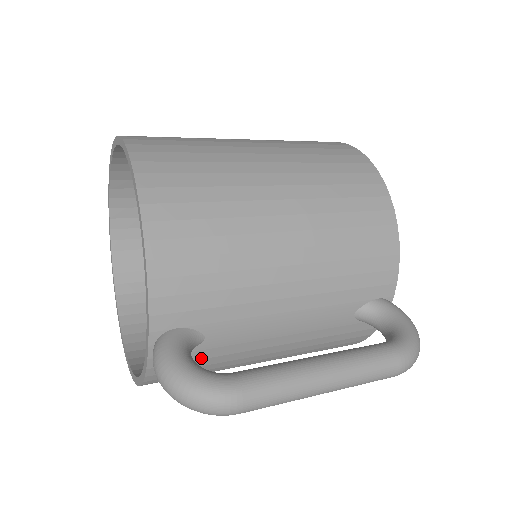
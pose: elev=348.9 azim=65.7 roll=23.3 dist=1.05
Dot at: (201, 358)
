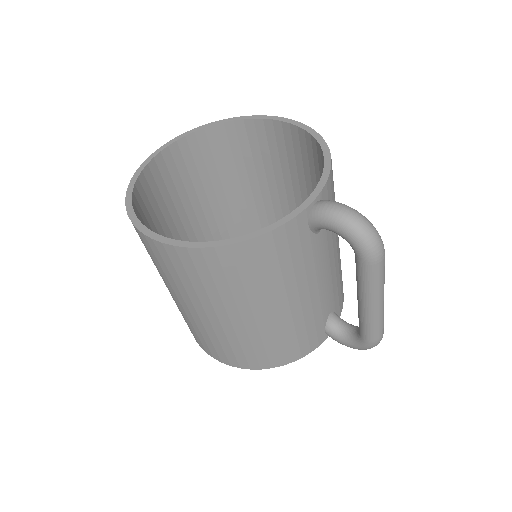
Dot at: (303, 248)
